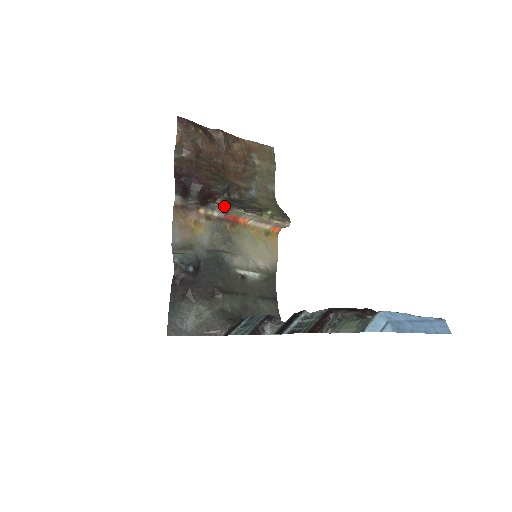
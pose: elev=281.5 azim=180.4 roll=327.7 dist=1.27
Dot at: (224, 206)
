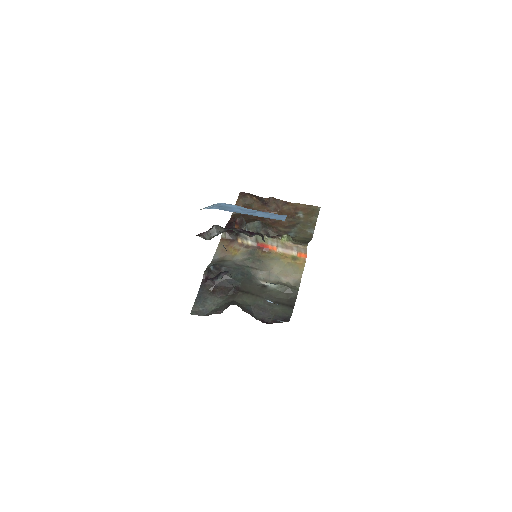
Dot at: occluded
